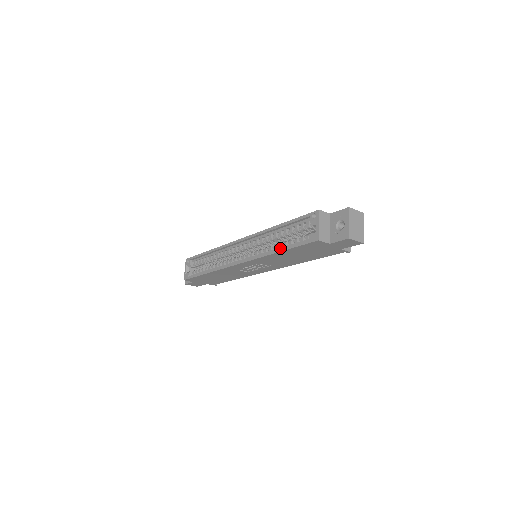
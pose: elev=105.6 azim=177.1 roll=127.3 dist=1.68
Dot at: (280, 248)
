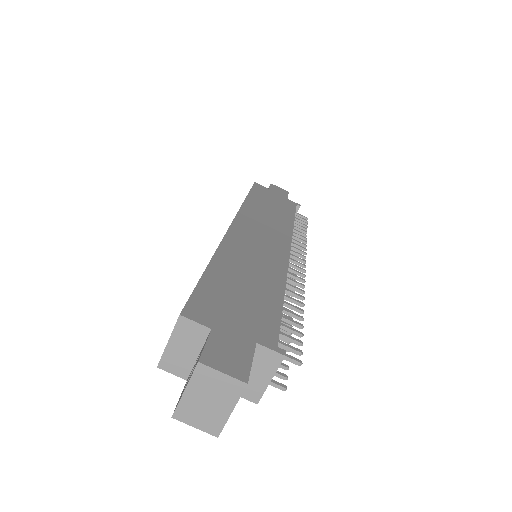
Dot at: occluded
